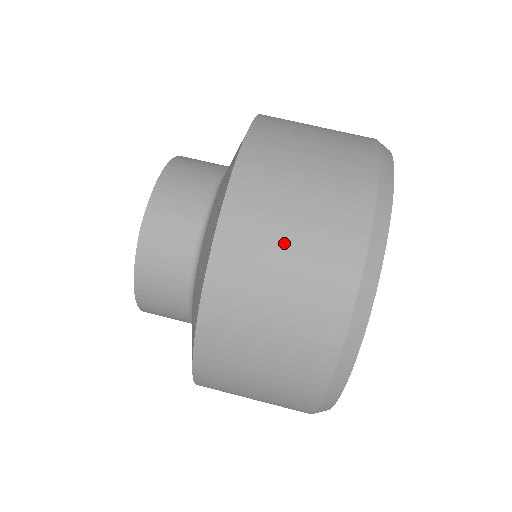
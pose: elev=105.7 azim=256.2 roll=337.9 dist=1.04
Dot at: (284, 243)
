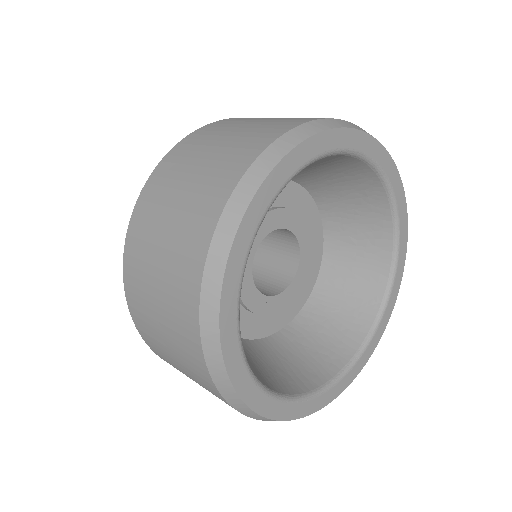
Dot at: occluded
